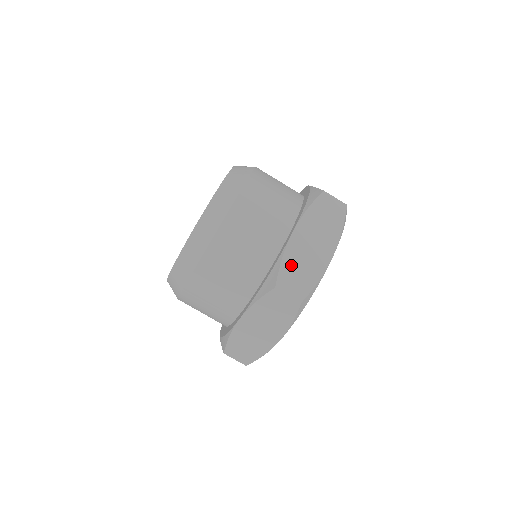
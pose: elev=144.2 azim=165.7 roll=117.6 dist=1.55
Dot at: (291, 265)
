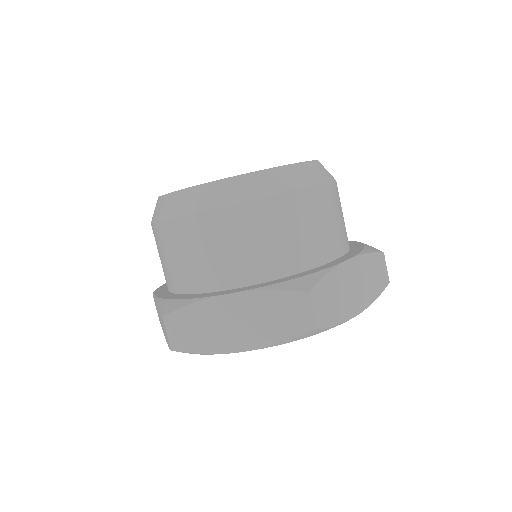
Dot at: (331, 286)
